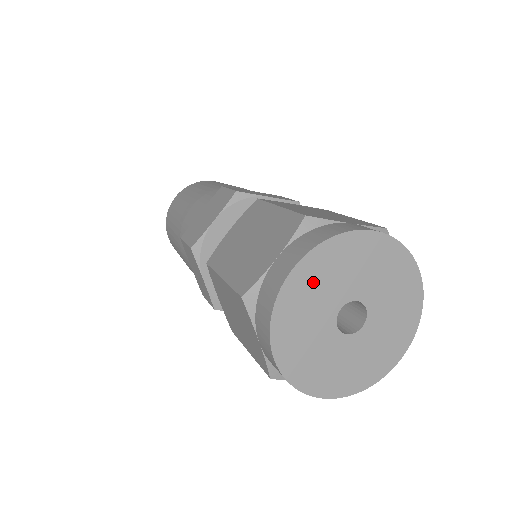
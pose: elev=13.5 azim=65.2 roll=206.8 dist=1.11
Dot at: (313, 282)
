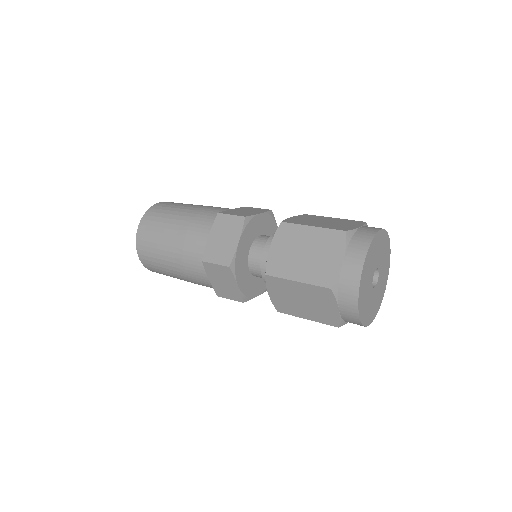
Dot at: (368, 267)
